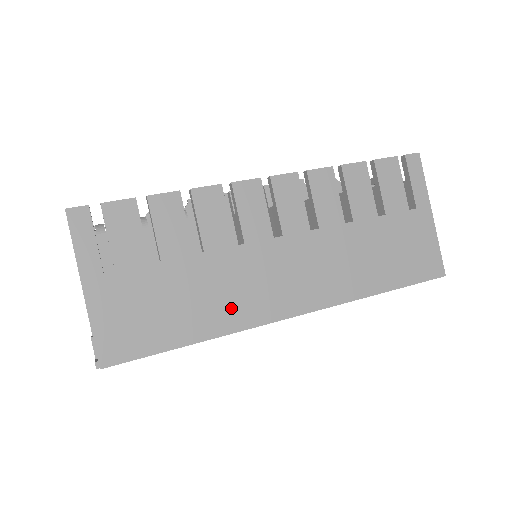
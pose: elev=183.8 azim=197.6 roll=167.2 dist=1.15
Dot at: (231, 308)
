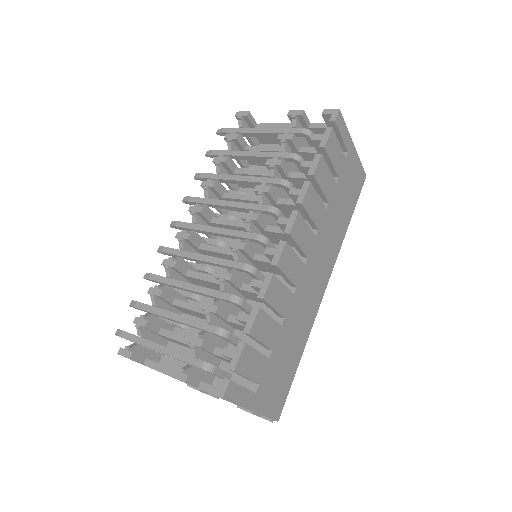
Dot at: (305, 323)
